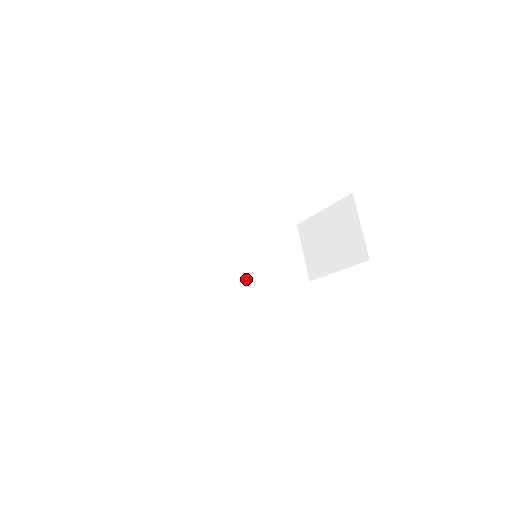
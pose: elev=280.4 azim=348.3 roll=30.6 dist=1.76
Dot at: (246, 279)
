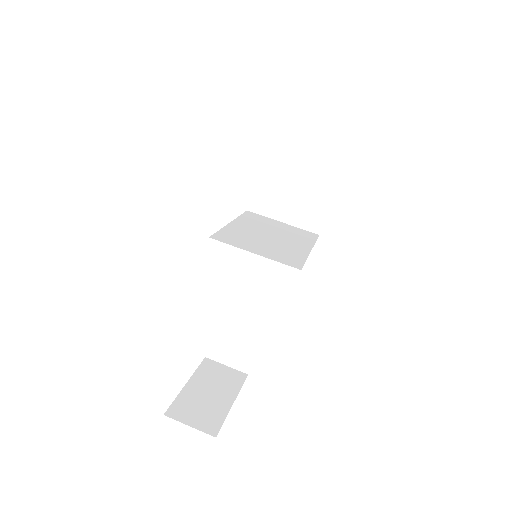
Dot at: (288, 258)
